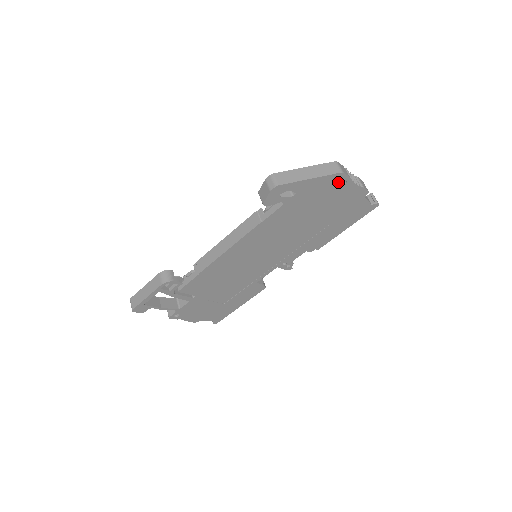
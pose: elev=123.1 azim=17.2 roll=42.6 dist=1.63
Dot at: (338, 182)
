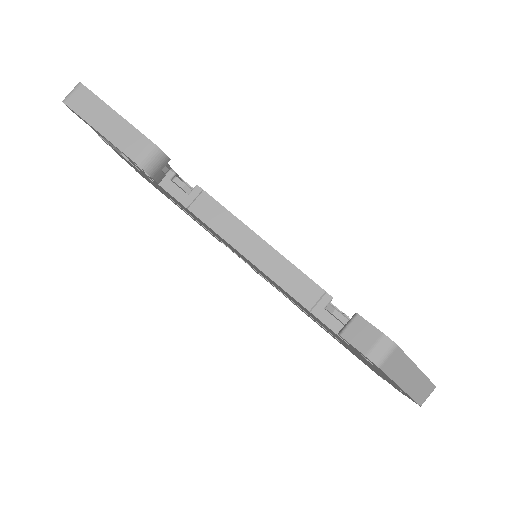
Dot at: occluded
